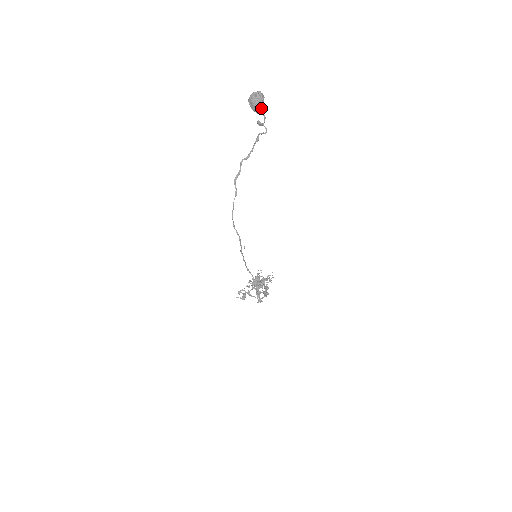
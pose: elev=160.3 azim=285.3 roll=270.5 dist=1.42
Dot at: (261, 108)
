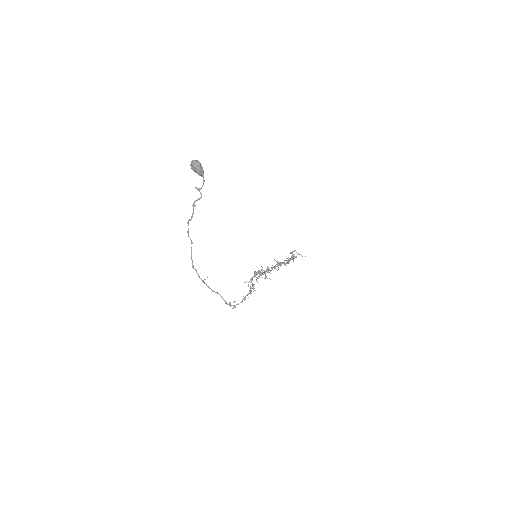
Dot at: (199, 174)
